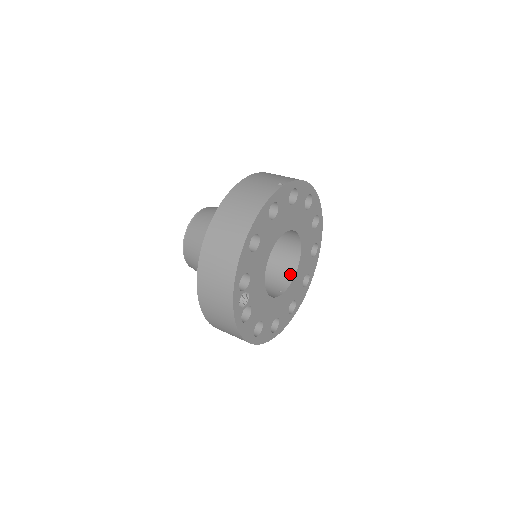
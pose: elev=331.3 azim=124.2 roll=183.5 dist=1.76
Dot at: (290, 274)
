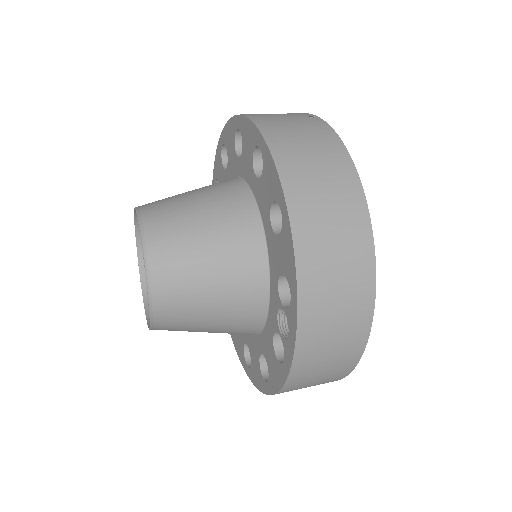
Dot at: occluded
